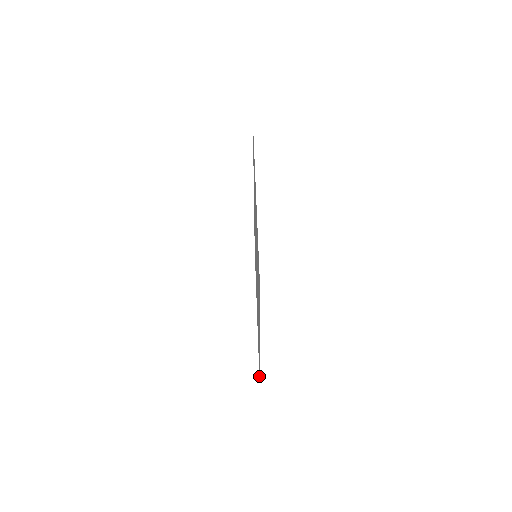
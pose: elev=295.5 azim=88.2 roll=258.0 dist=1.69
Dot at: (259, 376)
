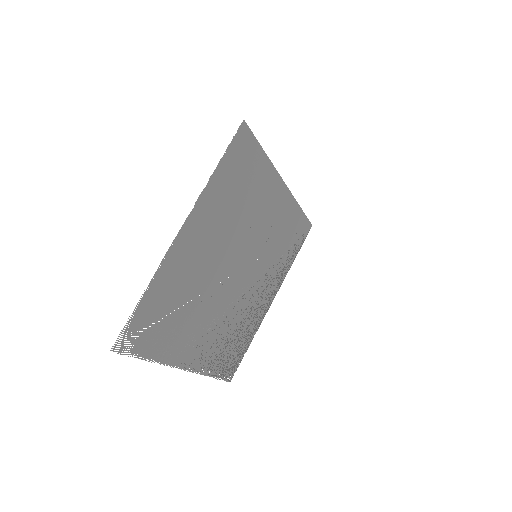
Dot at: (235, 364)
